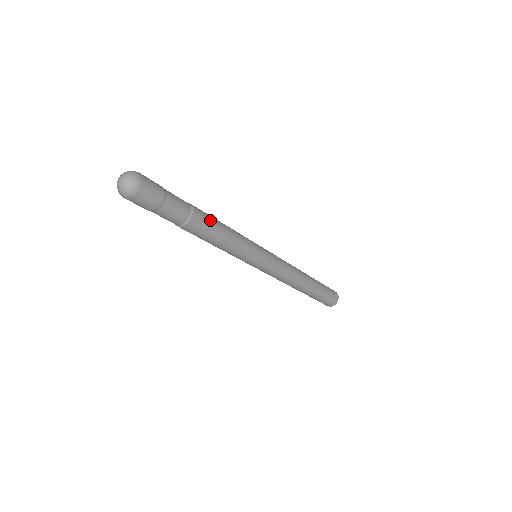
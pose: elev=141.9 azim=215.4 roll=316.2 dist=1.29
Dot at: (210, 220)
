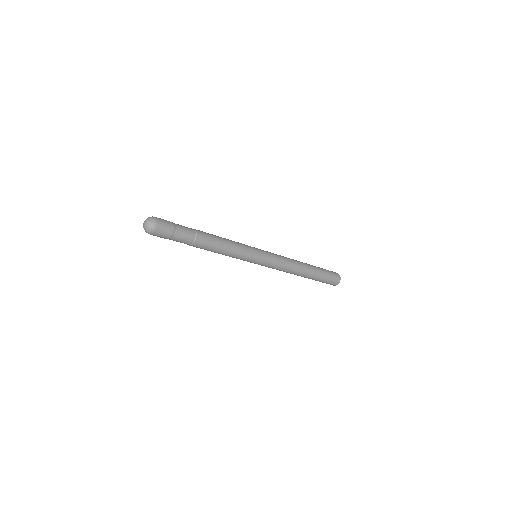
Dot at: (209, 246)
